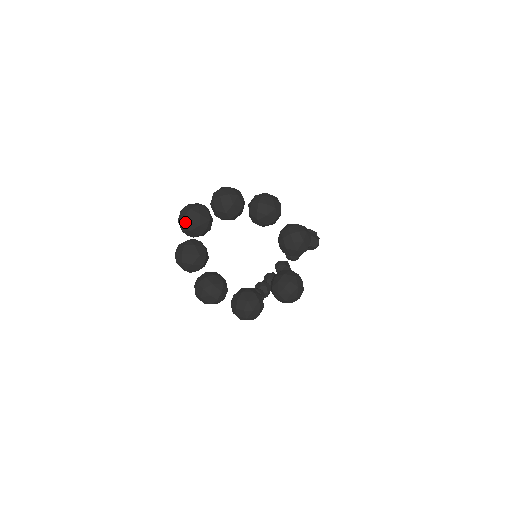
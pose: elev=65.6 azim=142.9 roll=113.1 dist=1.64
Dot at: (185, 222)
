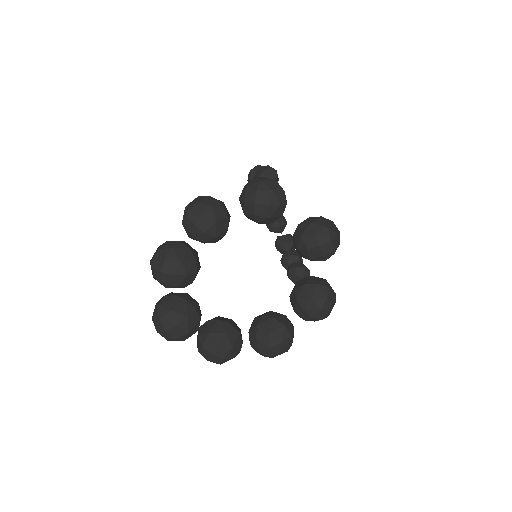
Dot at: (173, 334)
